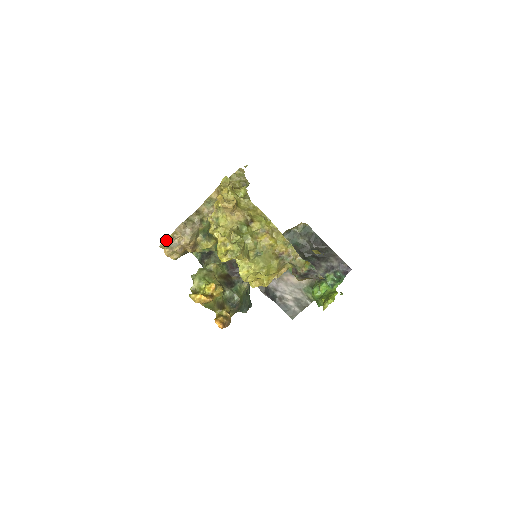
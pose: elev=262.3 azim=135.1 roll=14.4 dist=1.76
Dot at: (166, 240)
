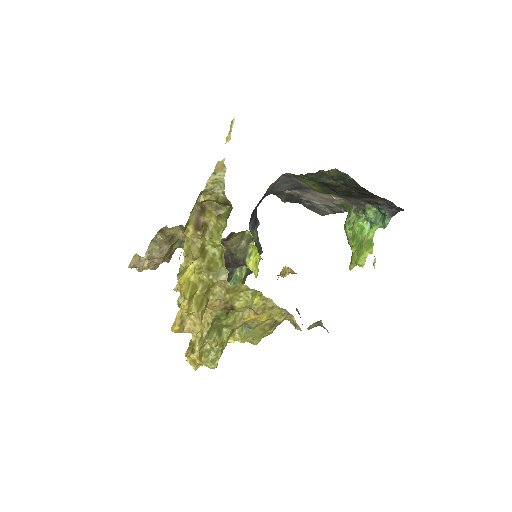
Dot at: (132, 262)
